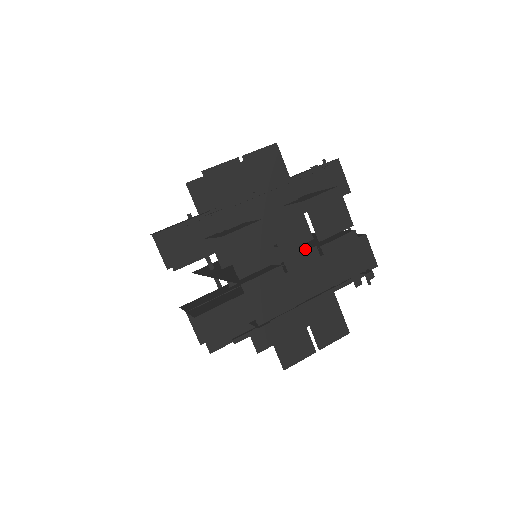
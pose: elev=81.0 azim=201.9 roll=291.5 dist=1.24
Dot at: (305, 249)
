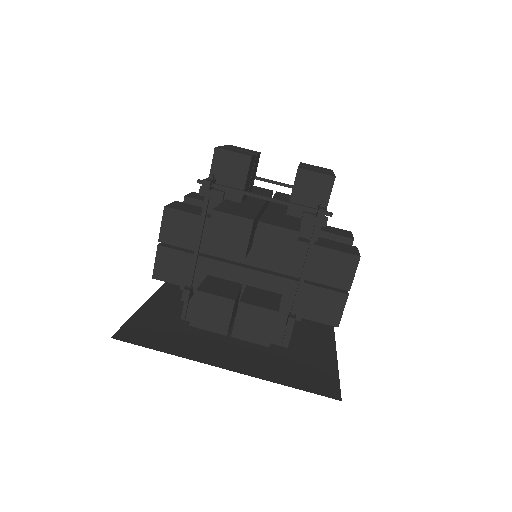
Dot at: occluded
